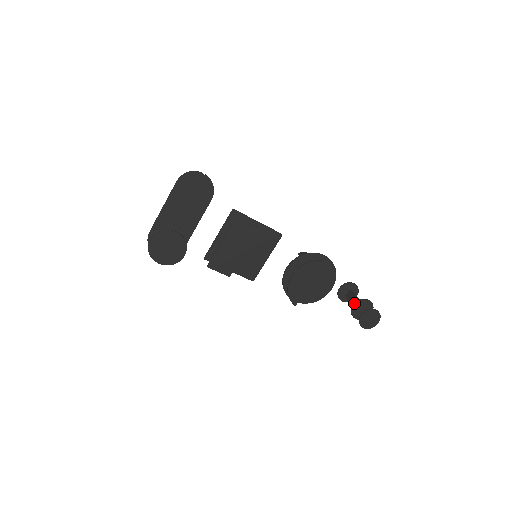
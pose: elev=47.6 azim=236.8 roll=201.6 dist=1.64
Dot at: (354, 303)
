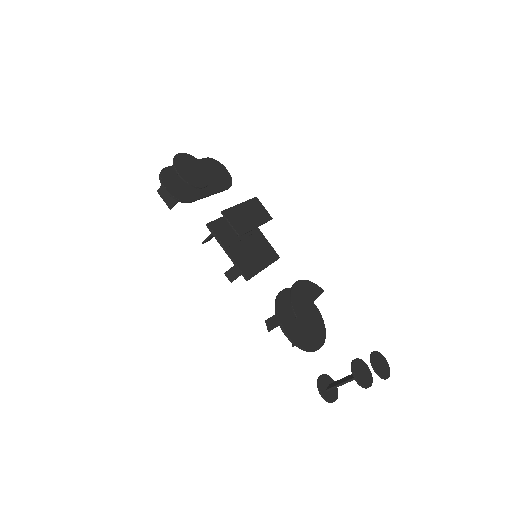
Dot at: occluded
